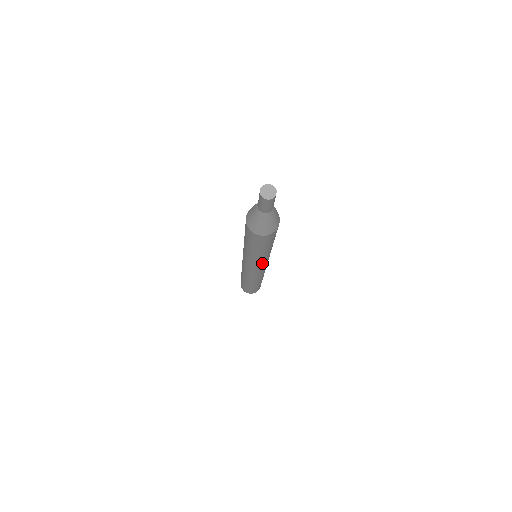
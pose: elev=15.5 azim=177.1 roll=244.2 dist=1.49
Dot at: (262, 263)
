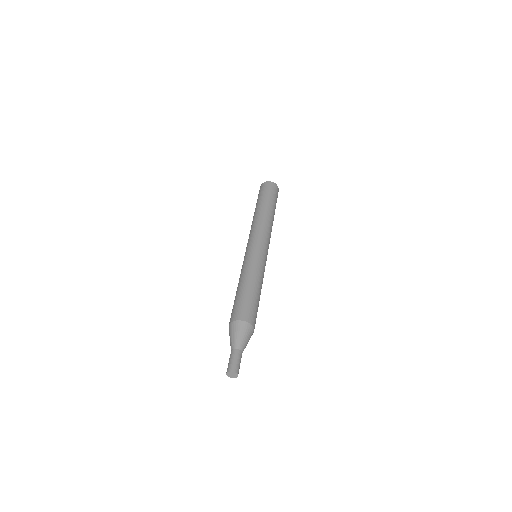
Dot at: occluded
